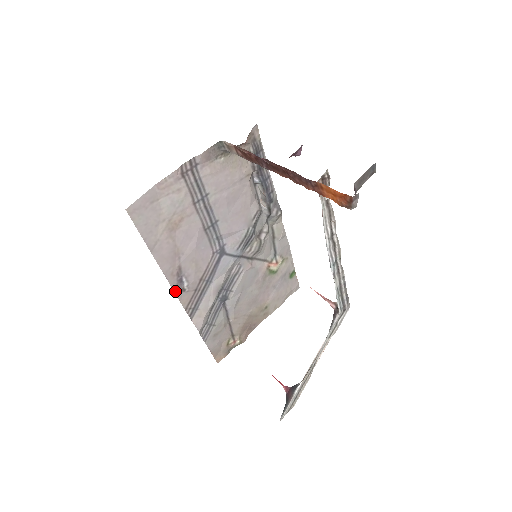
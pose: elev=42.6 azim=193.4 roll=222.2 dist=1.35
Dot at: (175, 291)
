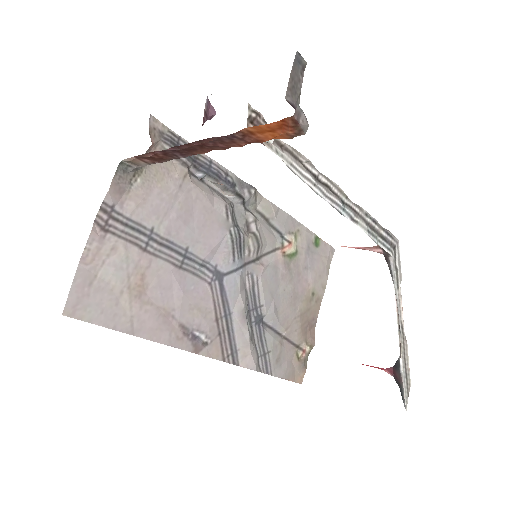
Dot at: (196, 352)
